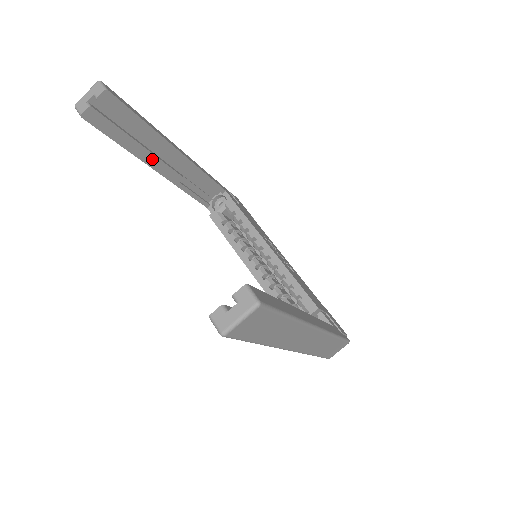
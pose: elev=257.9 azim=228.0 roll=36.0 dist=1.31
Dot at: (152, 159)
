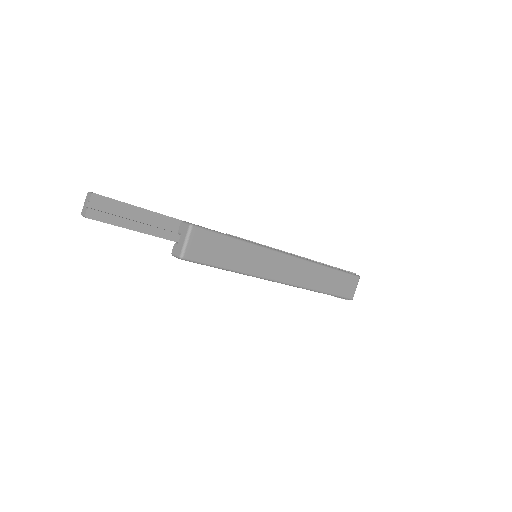
Dot at: (151, 229)
